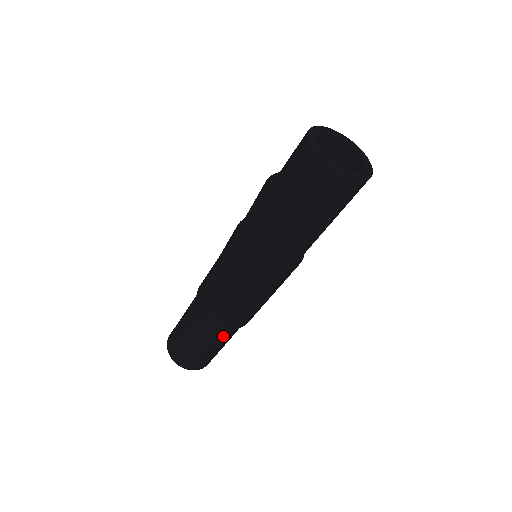
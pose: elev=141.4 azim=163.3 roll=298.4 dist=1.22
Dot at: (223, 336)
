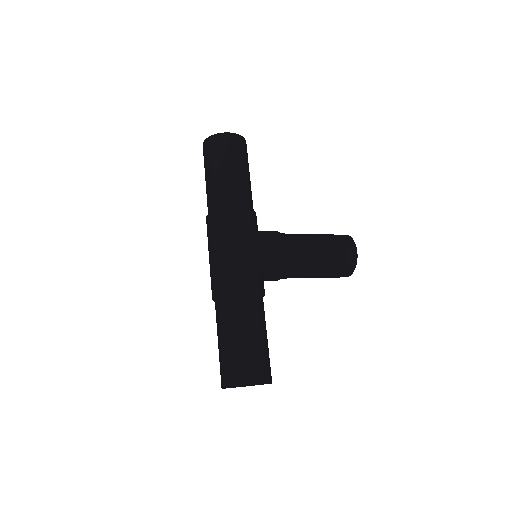
Dot at: (225, 313)
